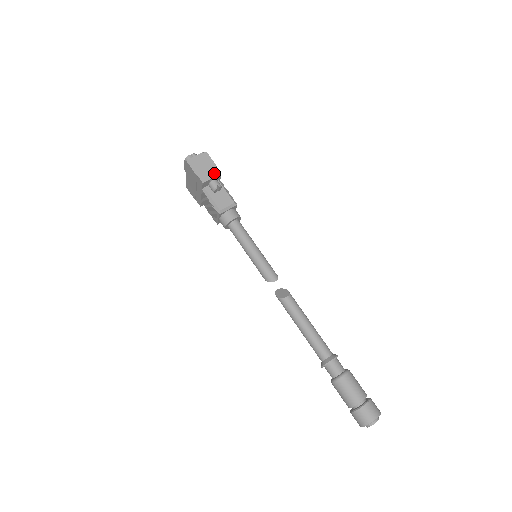
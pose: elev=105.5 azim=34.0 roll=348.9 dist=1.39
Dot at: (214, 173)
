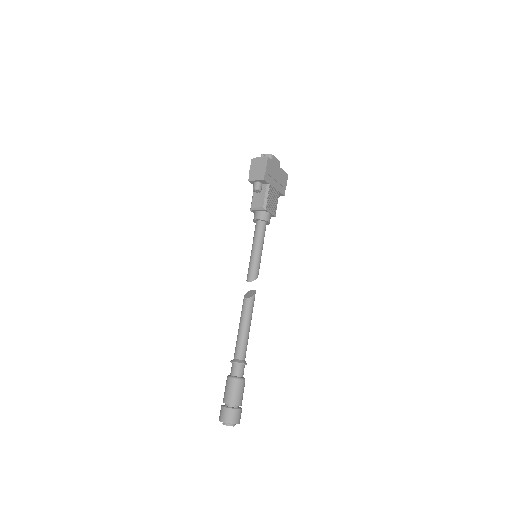
Dot at: (260, 177)
